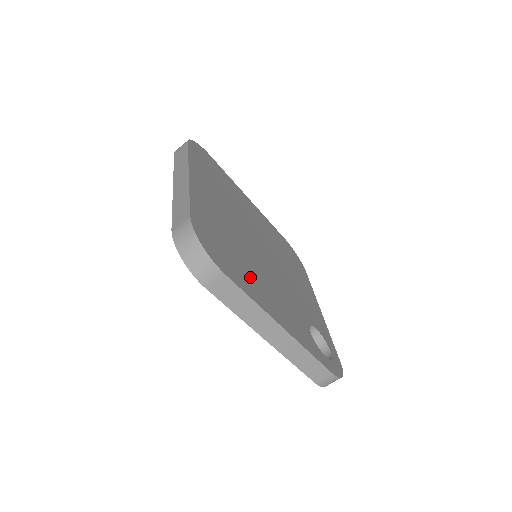
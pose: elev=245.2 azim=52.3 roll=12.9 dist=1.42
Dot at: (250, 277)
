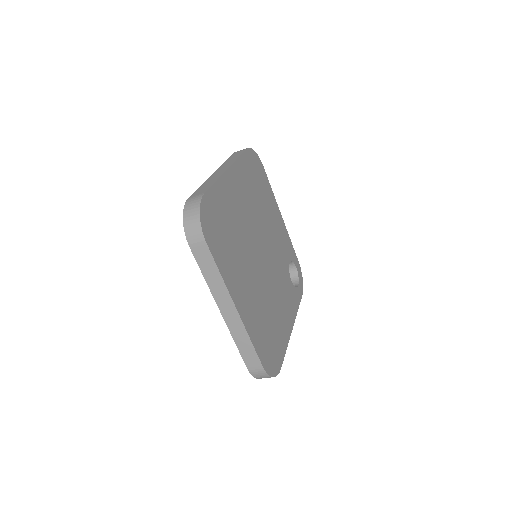
Dot at: (279, 328)
